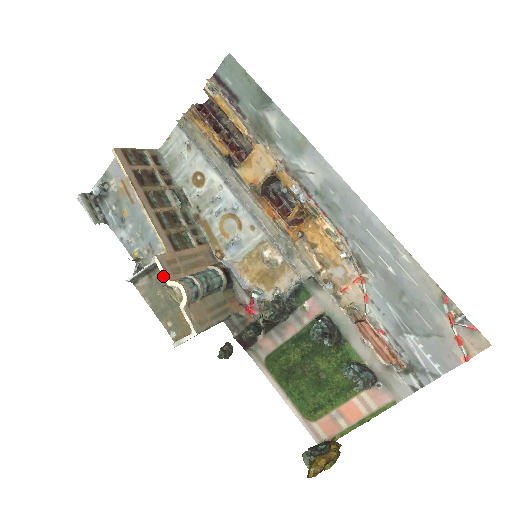
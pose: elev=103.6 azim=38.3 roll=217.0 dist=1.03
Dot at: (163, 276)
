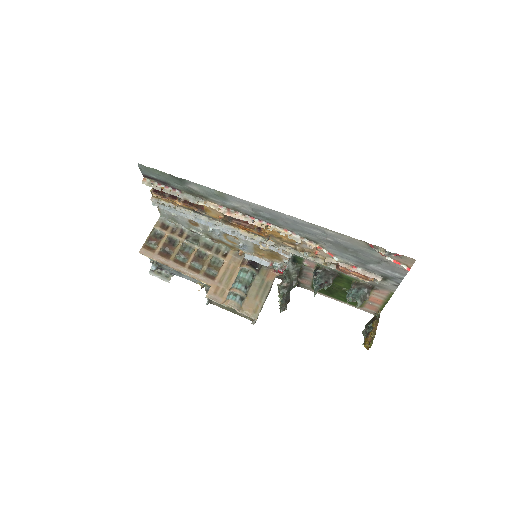
Dot at: (218, 303)
